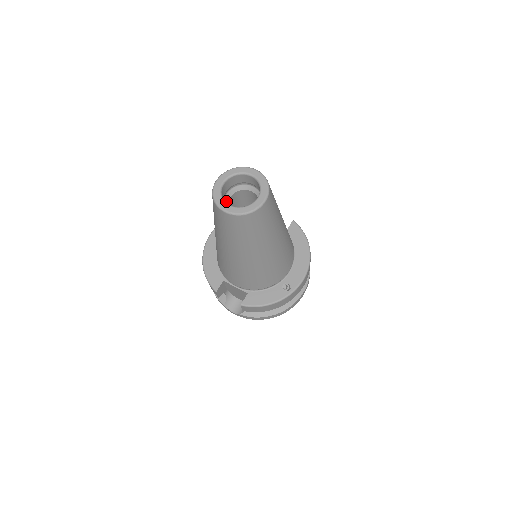
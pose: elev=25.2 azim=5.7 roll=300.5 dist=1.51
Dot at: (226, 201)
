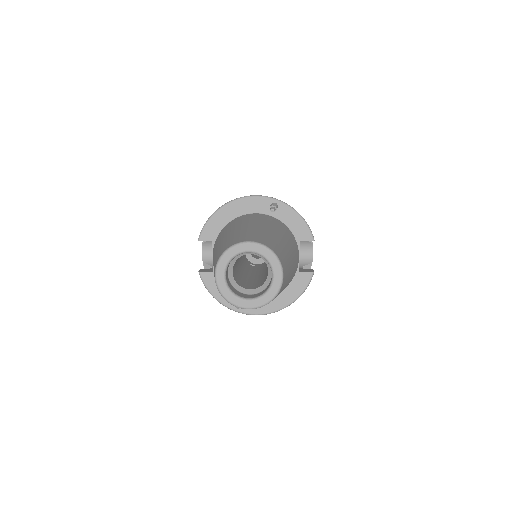
Dot at: occluded
